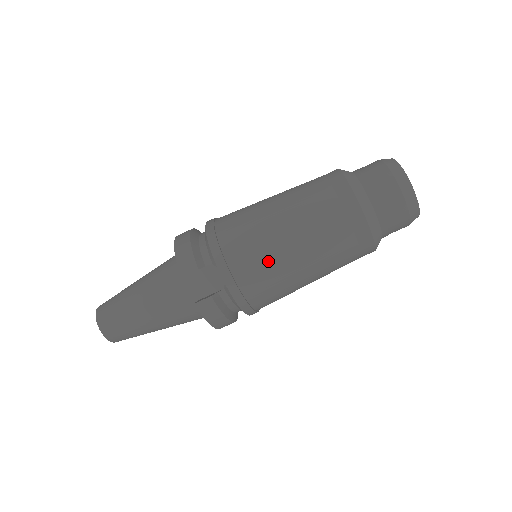
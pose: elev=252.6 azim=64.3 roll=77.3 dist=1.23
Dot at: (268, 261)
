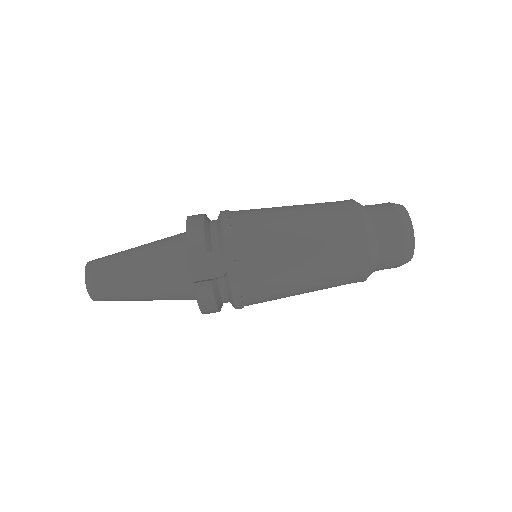
Dot at: (273, 263)
